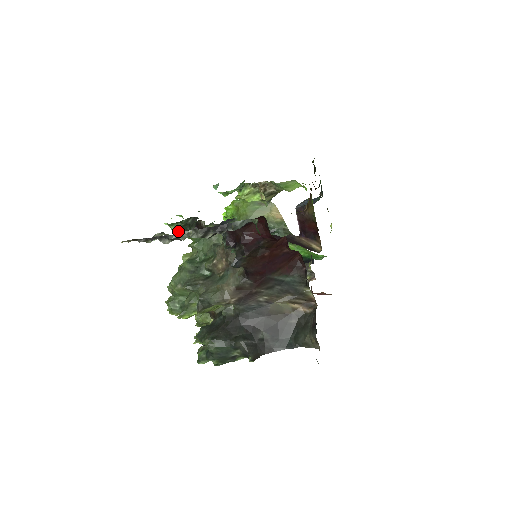
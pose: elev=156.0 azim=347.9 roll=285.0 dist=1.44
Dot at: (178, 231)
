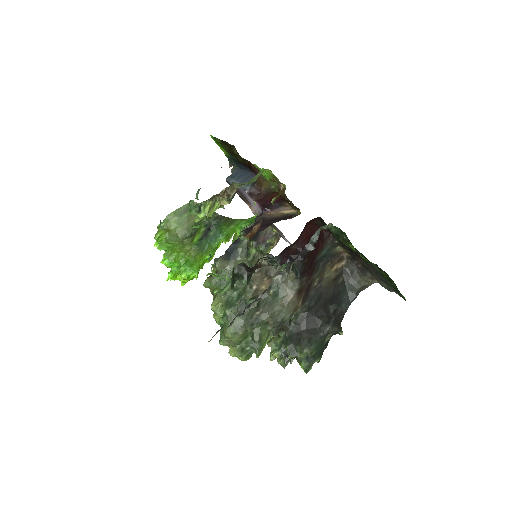
Dot at: (231, 288)
